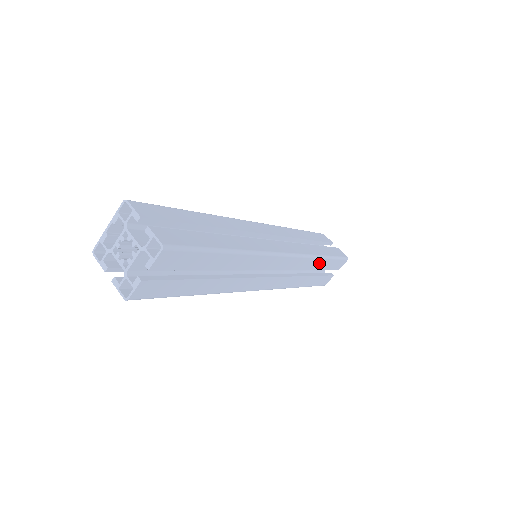
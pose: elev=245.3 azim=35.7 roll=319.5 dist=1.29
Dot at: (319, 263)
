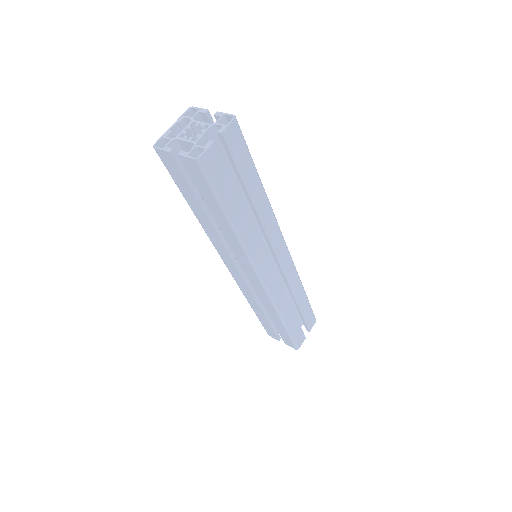
Dot at: (301, 296)
